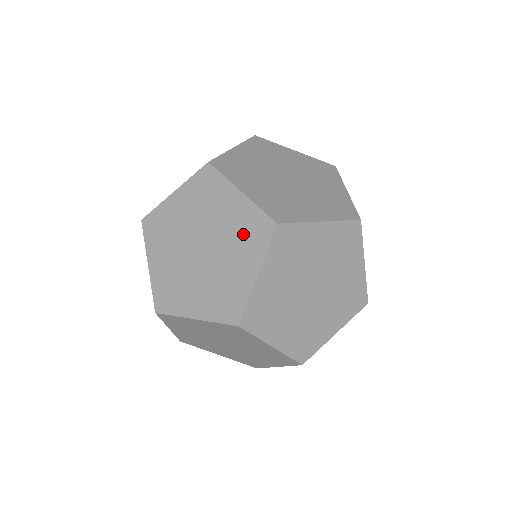
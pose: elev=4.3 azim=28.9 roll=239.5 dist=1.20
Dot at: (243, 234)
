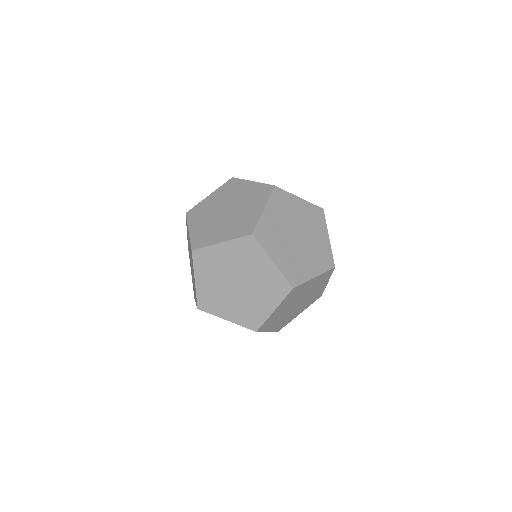
Dot at: occluded
